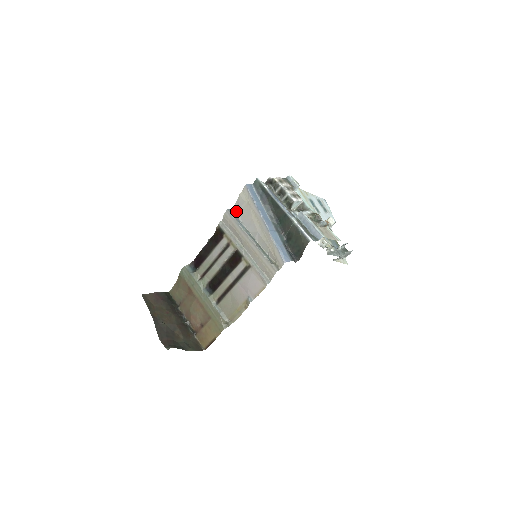
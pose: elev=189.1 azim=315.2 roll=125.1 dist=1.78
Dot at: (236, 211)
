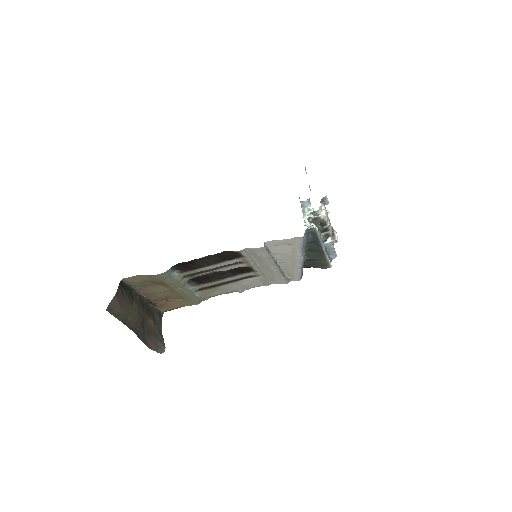
Dot at: (270, 245)
